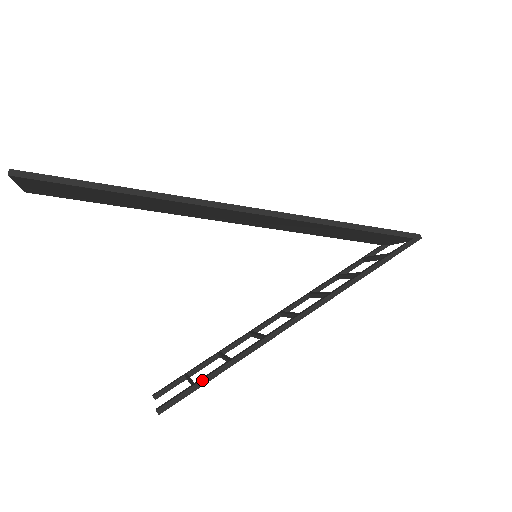
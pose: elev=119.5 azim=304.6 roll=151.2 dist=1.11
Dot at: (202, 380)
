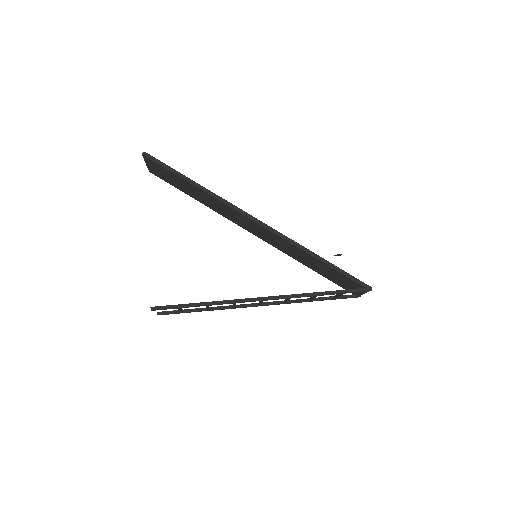
Dot at: (184, 304)
